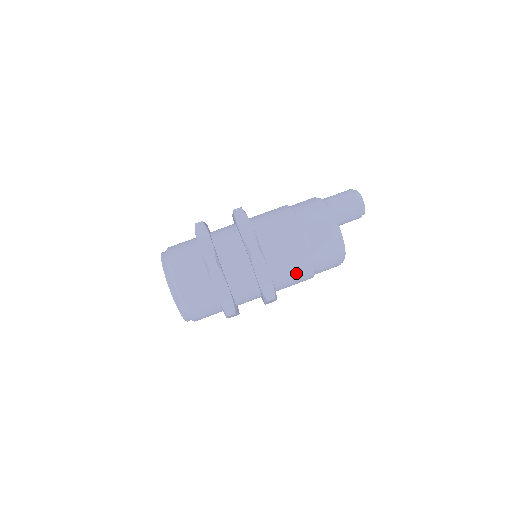
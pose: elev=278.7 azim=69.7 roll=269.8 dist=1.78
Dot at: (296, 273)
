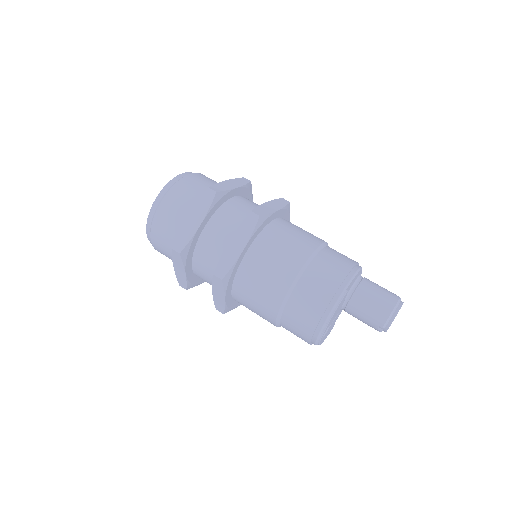
Dot at: (265, 285)
